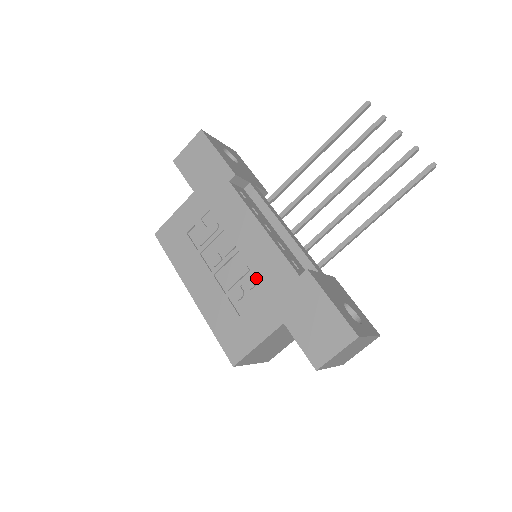
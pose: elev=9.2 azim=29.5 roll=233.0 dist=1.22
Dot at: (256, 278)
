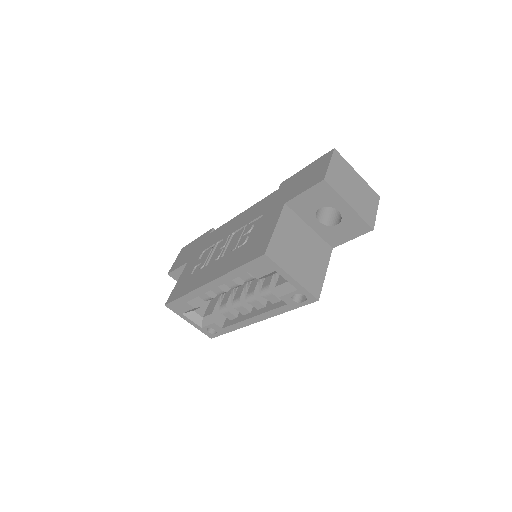
Dot at: occluded
